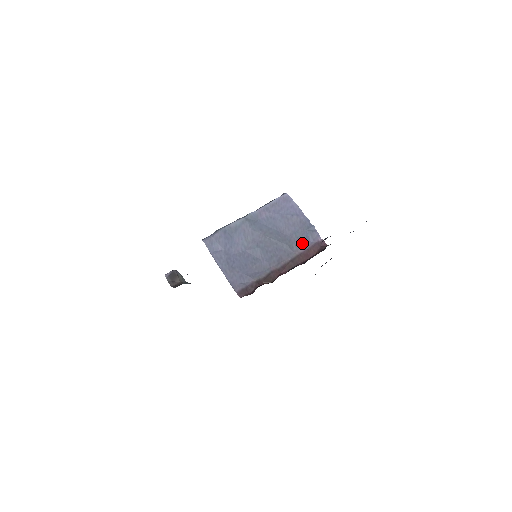
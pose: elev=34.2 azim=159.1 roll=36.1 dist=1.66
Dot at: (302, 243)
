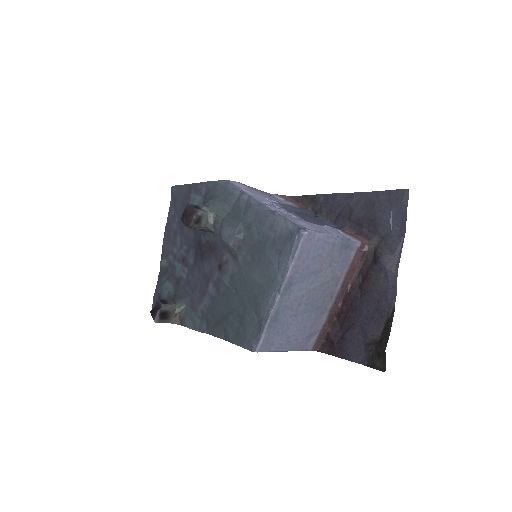
Dot at: (344, 263)
